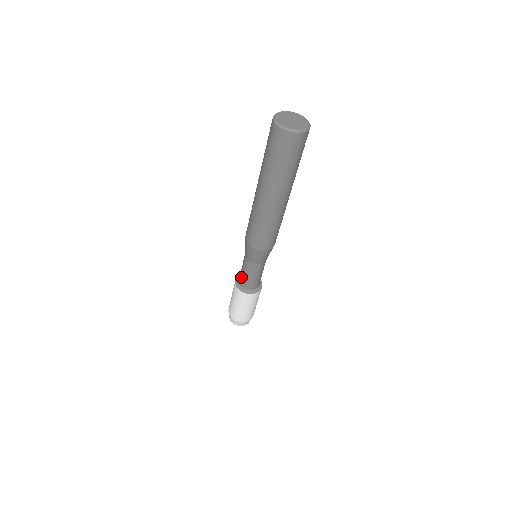
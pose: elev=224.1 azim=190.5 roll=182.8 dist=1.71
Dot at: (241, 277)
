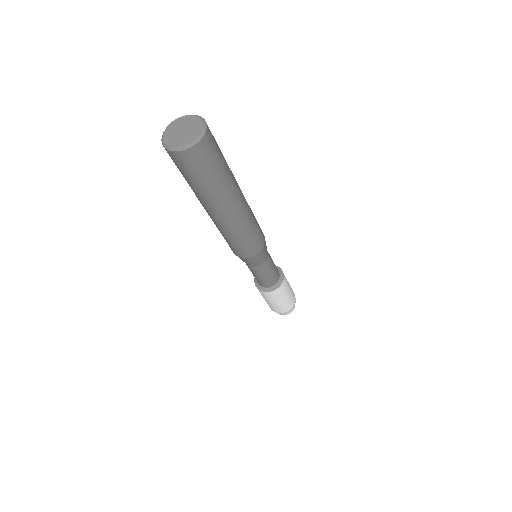
Dot at: (259, 281)
